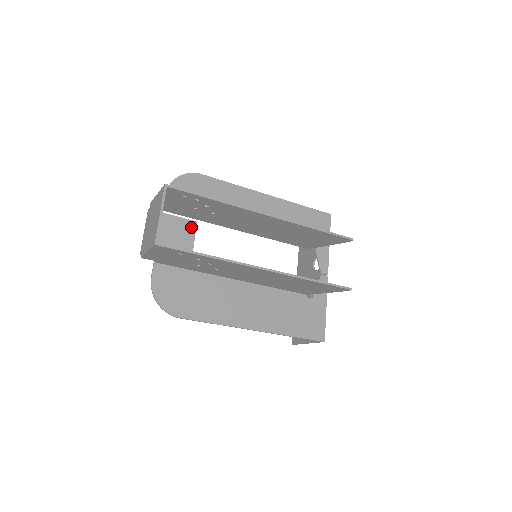
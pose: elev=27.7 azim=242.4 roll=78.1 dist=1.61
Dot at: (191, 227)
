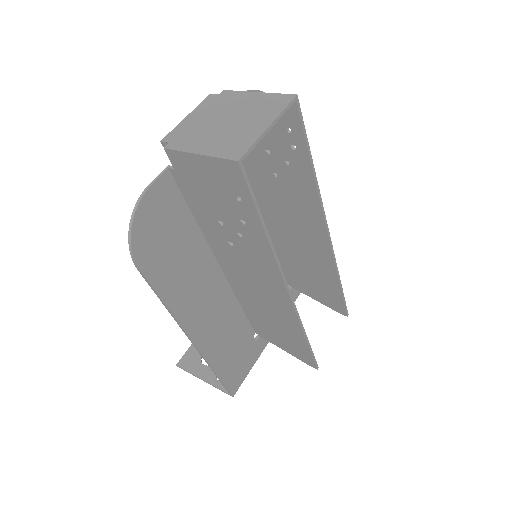
Dot at: occluded
